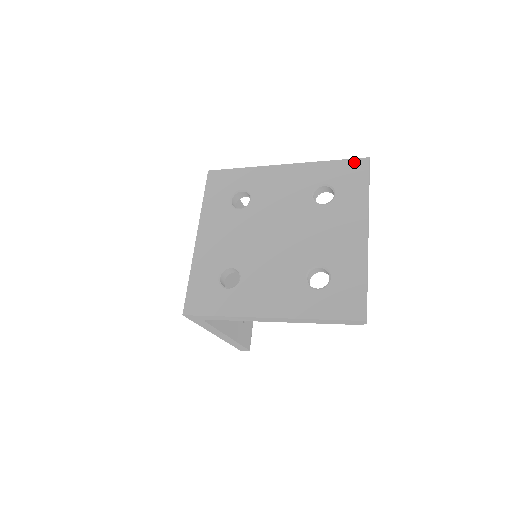
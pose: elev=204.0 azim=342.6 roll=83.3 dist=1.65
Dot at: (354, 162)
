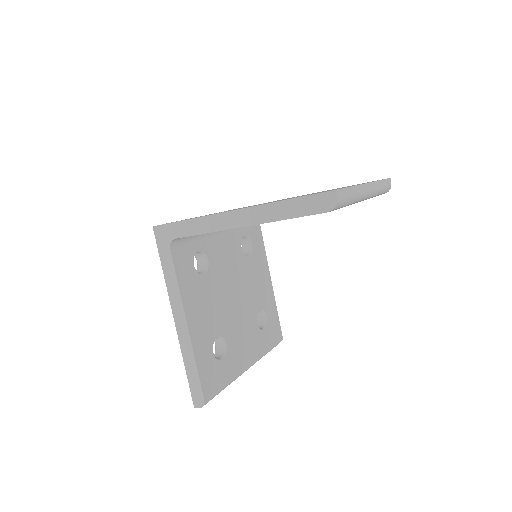
Dot at: occluded
